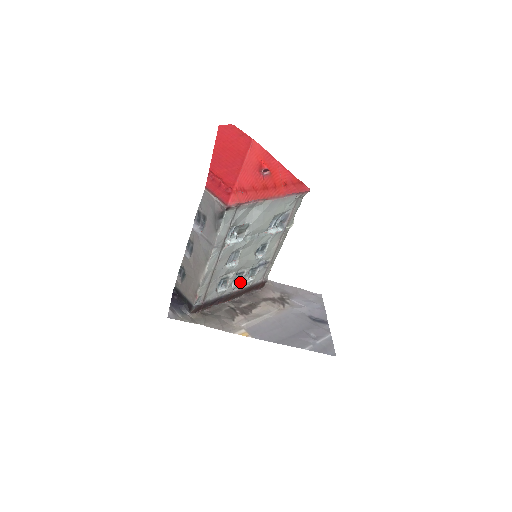
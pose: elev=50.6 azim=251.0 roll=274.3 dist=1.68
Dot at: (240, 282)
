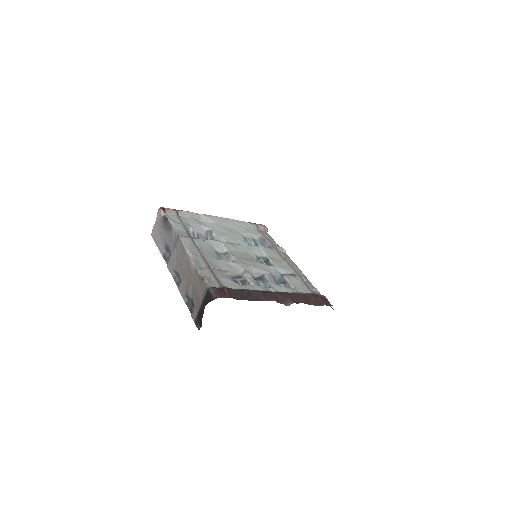
Dot at: (271, 286)
